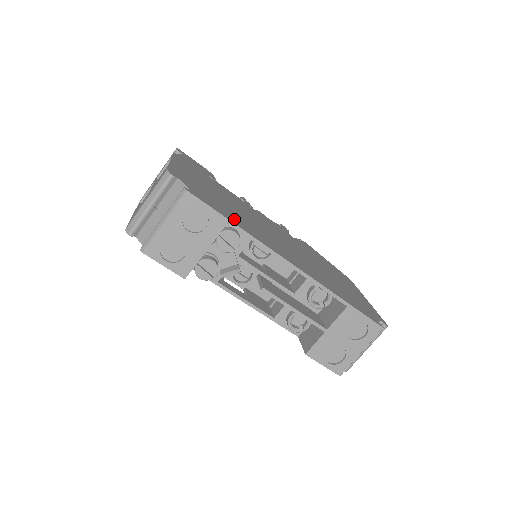
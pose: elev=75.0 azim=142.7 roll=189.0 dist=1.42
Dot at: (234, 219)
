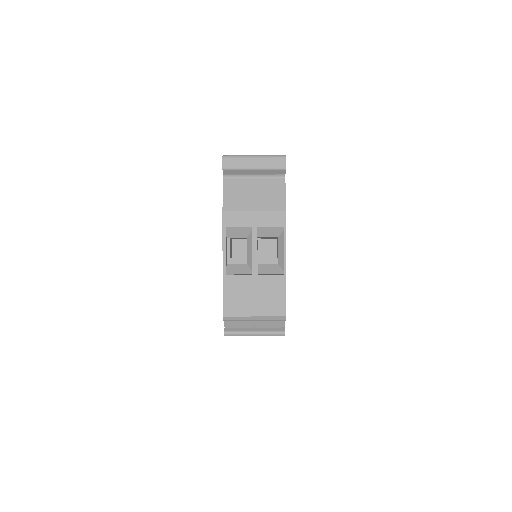
Dot at: occluded
